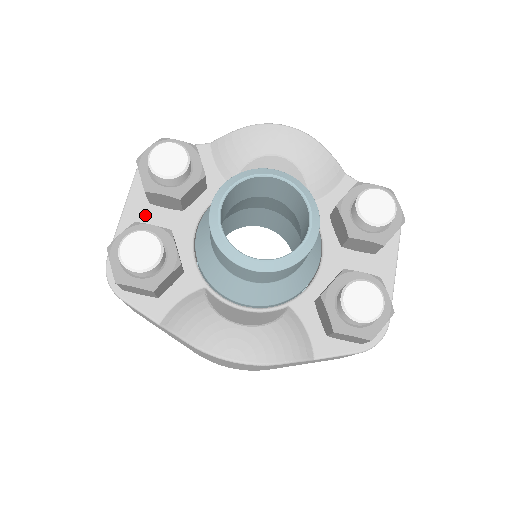
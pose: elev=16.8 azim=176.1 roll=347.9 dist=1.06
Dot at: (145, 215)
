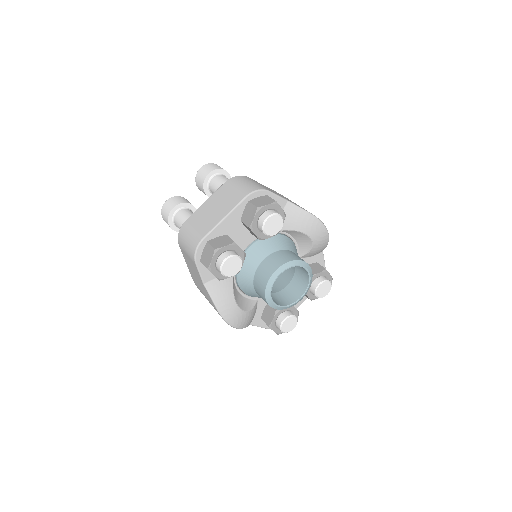
Dot at: (234, 225)
